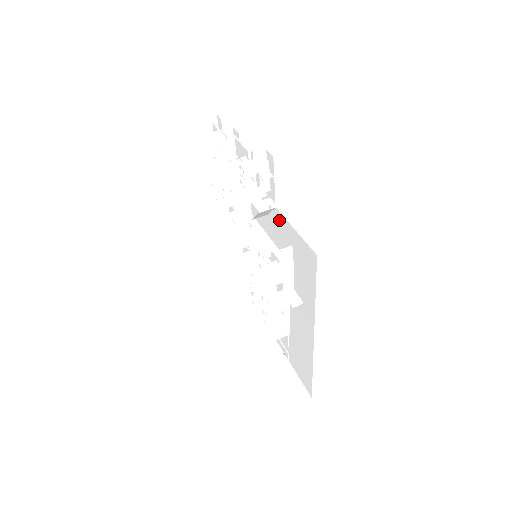
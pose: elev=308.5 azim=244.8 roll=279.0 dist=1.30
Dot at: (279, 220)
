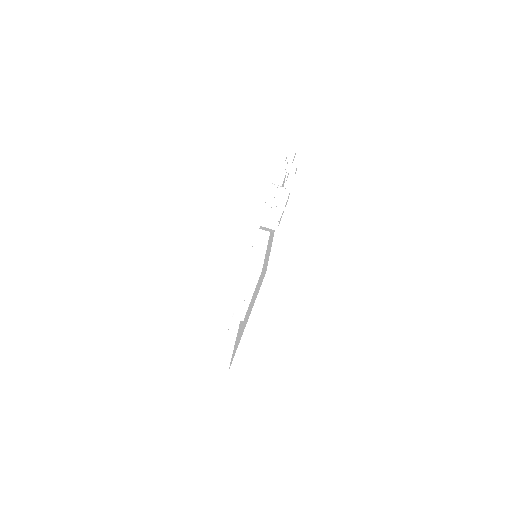
Dot at: occluded
